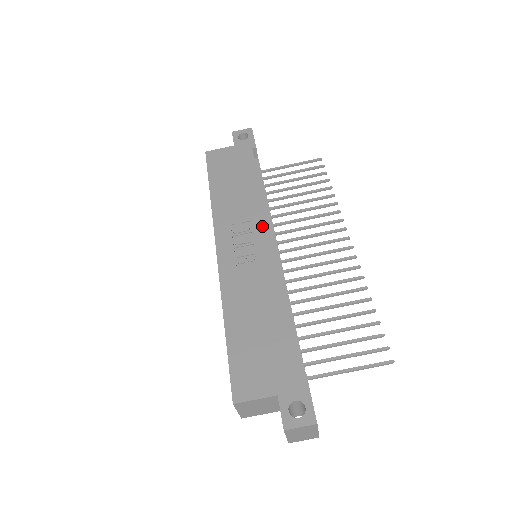
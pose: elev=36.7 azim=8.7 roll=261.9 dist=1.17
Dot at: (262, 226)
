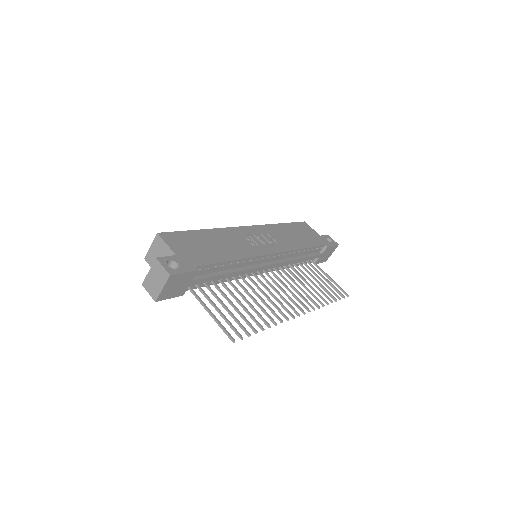
Dot at: (278, 249)
